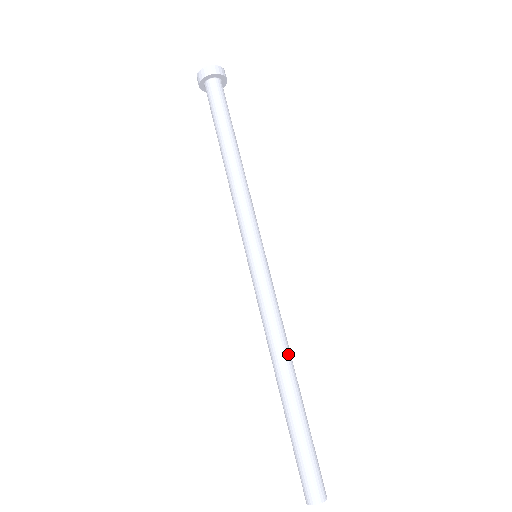
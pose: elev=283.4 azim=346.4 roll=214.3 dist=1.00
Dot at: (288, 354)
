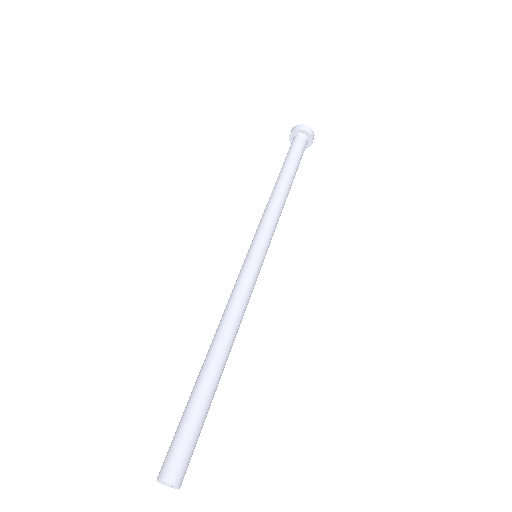
Dot at: (227, 335)
